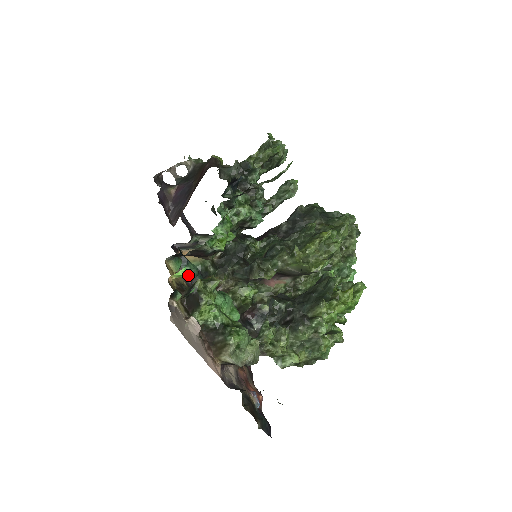
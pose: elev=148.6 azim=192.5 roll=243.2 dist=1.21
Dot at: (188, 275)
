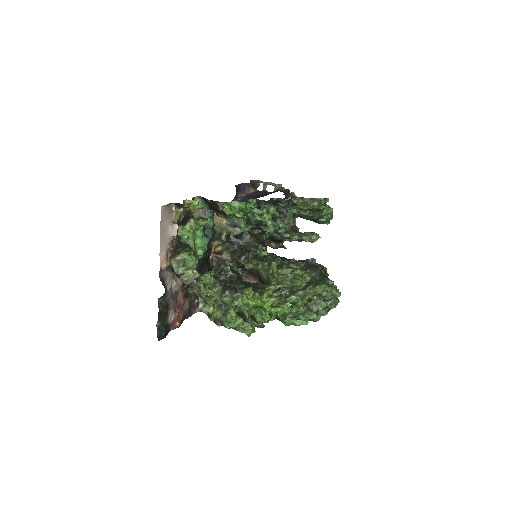
Dot at: occluded
